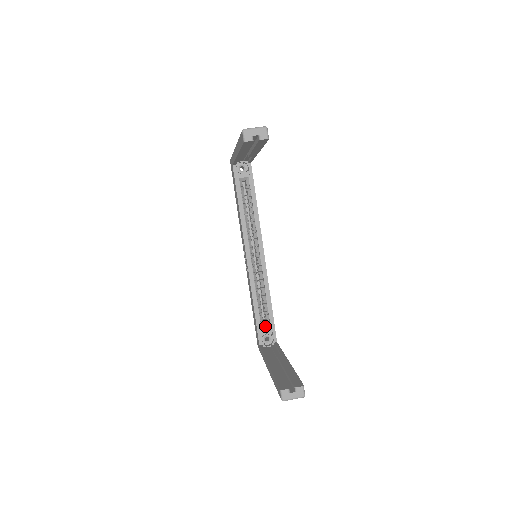
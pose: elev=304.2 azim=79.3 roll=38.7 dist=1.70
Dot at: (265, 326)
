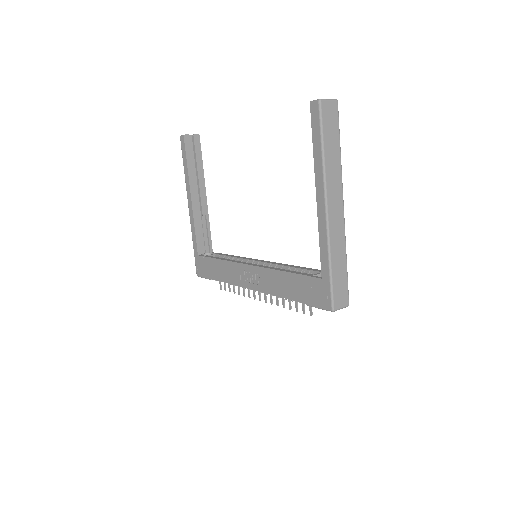
Dot at: occluded
